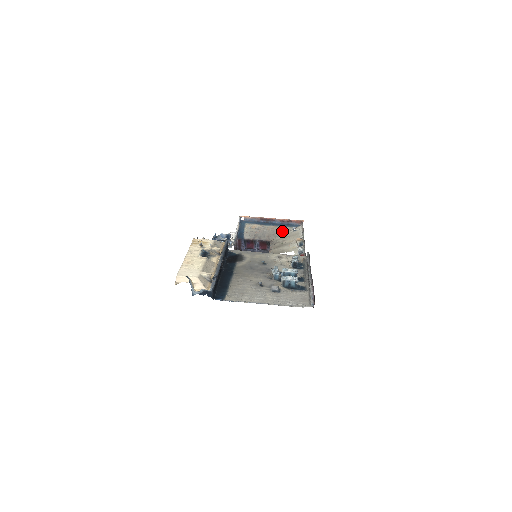
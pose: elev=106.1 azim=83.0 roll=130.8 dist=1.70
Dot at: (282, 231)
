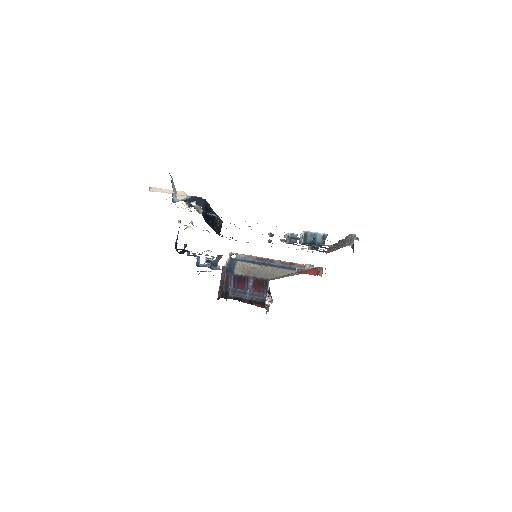
Dot at: (283, 272)
